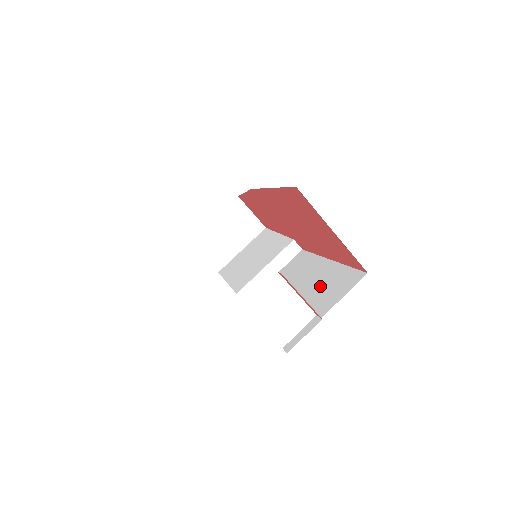
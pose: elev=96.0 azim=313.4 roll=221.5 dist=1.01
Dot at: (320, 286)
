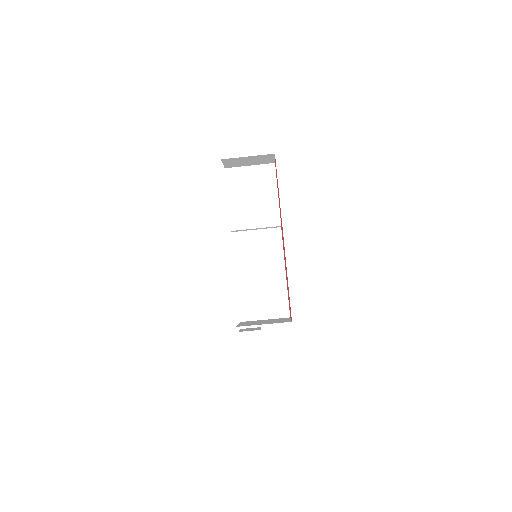
Dot at: (271, 292)
